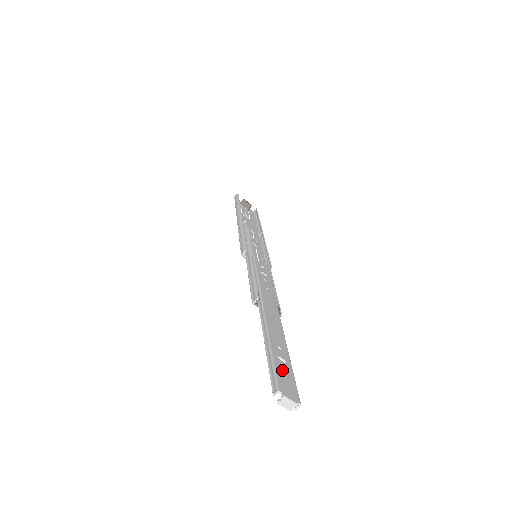
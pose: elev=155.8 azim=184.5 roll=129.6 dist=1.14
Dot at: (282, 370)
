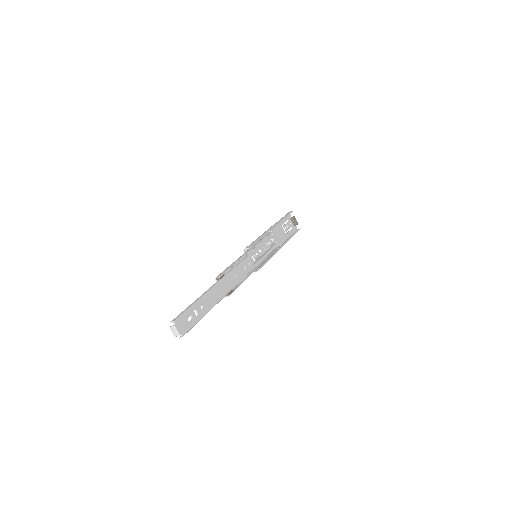
Dot at: (189, 316)
